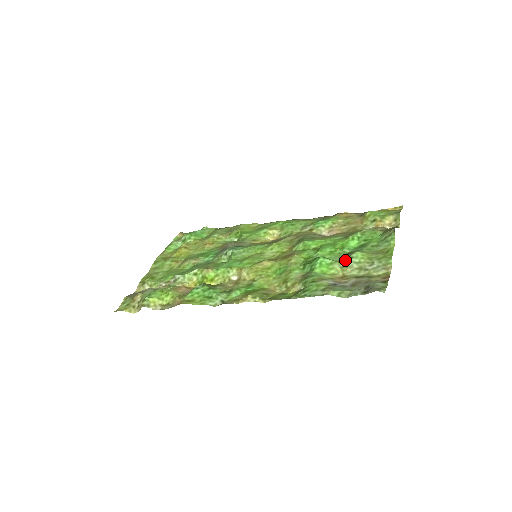
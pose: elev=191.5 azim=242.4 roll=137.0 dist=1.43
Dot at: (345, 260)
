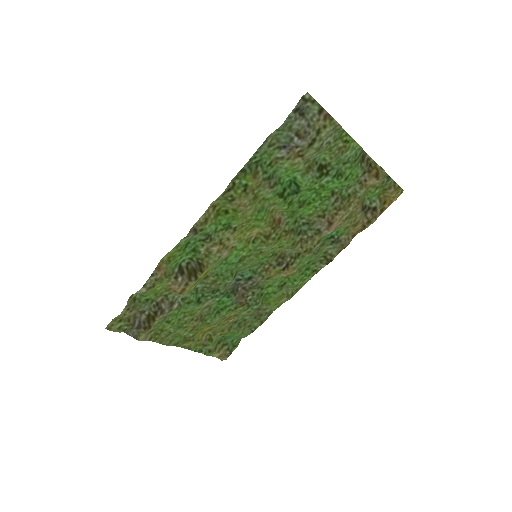
Dot at: (310, 164)
